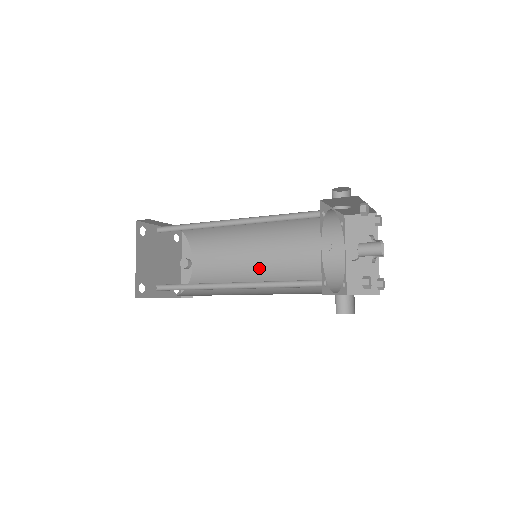
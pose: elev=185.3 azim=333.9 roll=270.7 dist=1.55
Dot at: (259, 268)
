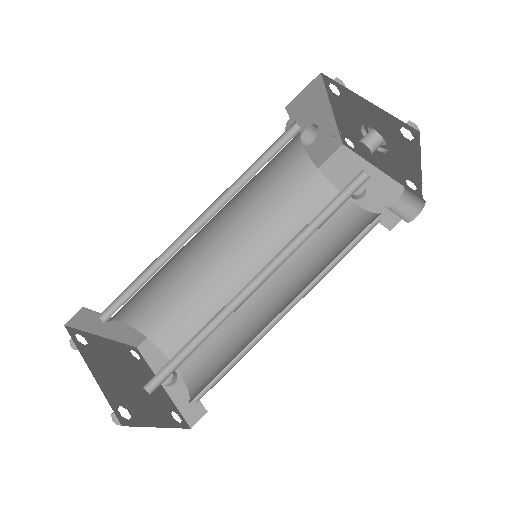
Dot at: (267, 295)
